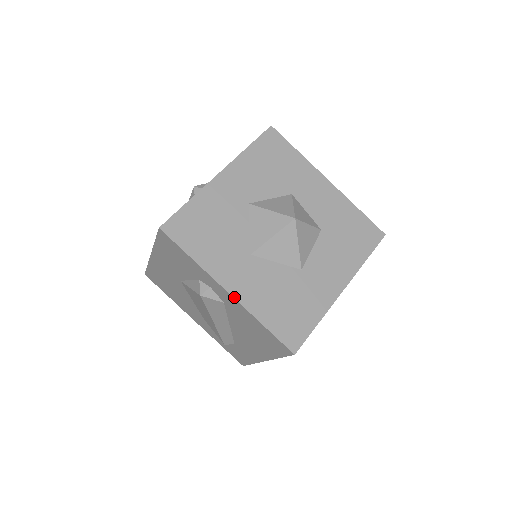
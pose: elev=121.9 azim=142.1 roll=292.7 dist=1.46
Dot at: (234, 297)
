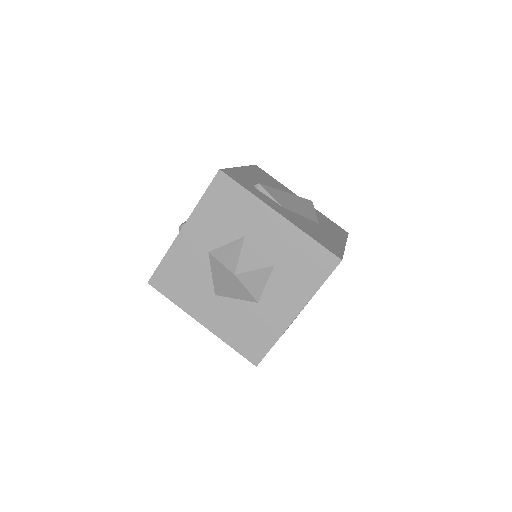
Dot at: (207, 328)
